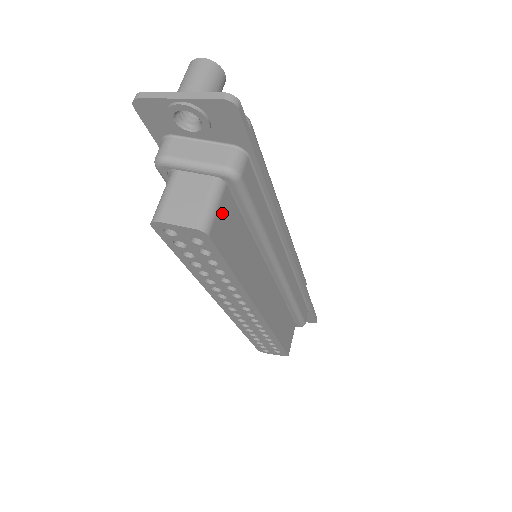
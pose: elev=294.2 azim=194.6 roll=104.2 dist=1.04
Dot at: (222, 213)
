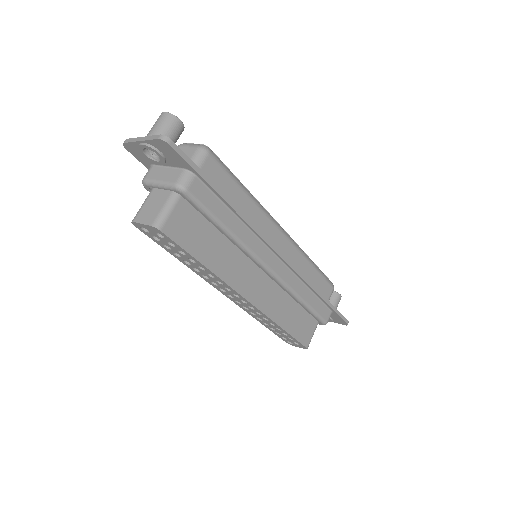
Dot at: (177, 216)
